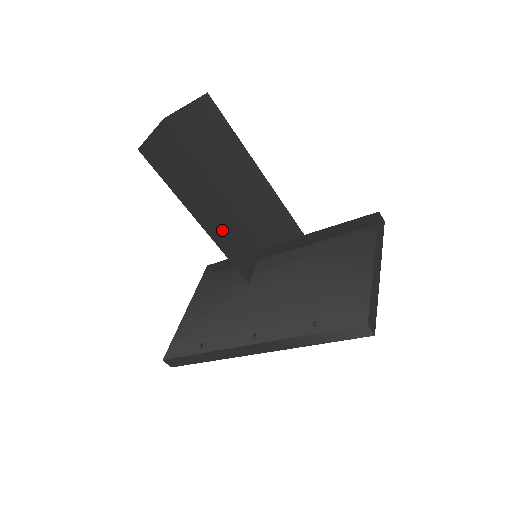
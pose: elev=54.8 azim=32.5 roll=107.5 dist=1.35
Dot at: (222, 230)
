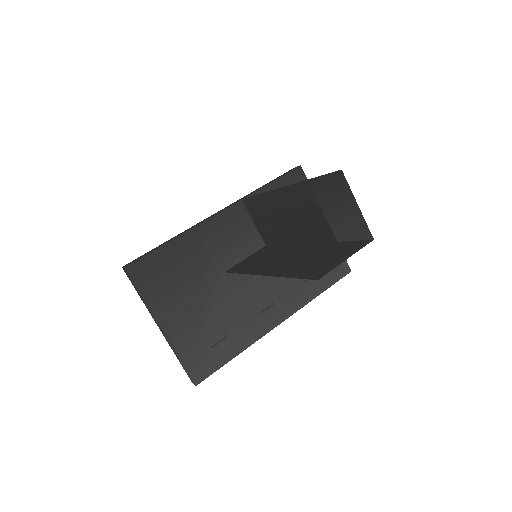
Dot at: occluded
